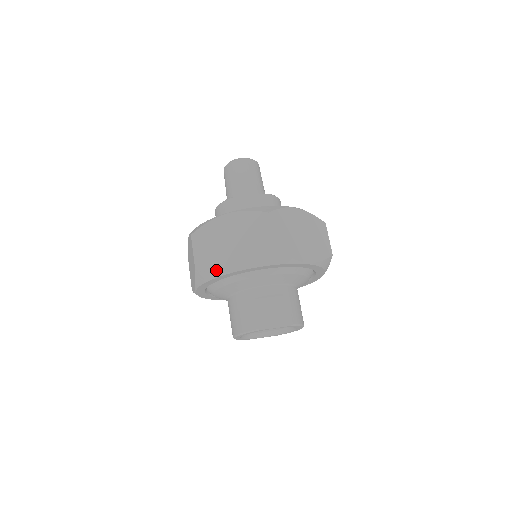
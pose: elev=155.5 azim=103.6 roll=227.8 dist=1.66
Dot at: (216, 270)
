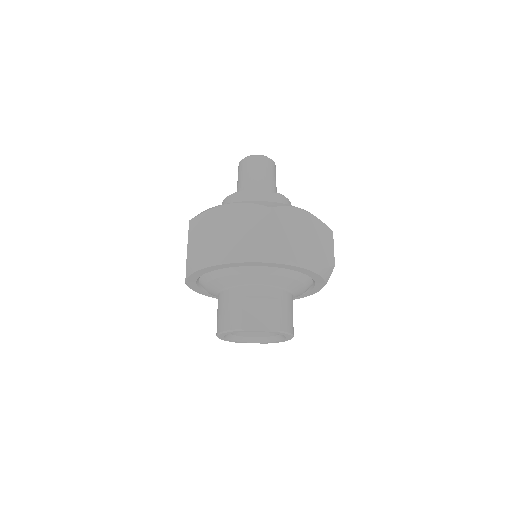
Dot at: (207, 259)
